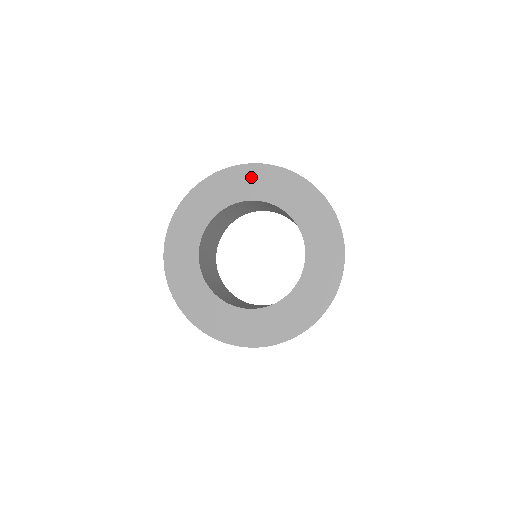
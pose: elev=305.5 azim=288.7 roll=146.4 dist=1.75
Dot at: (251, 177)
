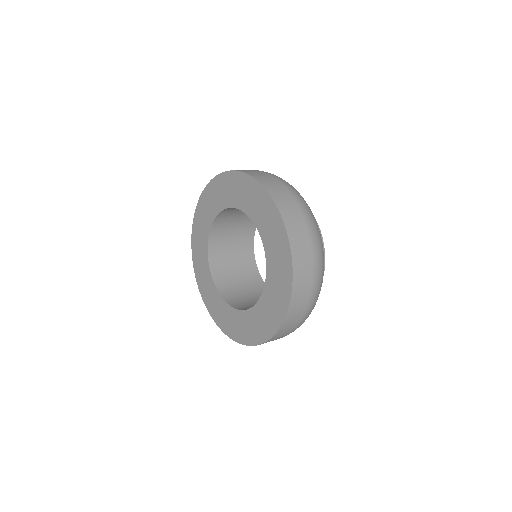
Dot at: (272, 221)
